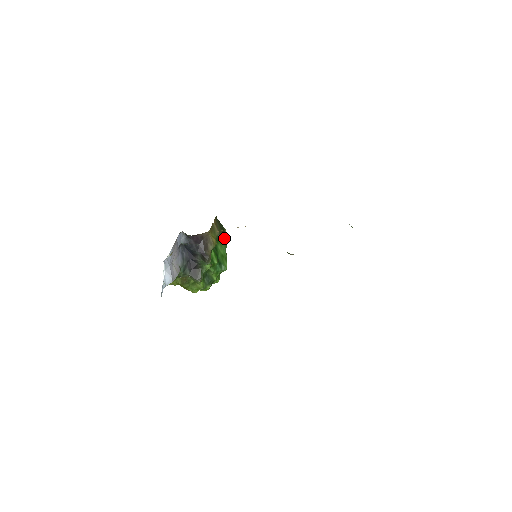
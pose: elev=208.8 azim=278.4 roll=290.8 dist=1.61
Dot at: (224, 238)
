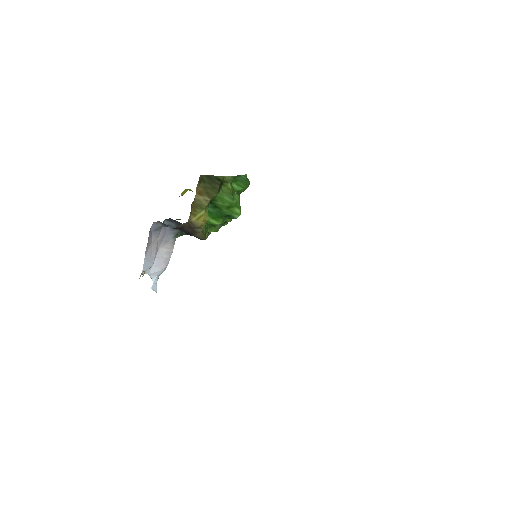
Dot at: (226, 184)
